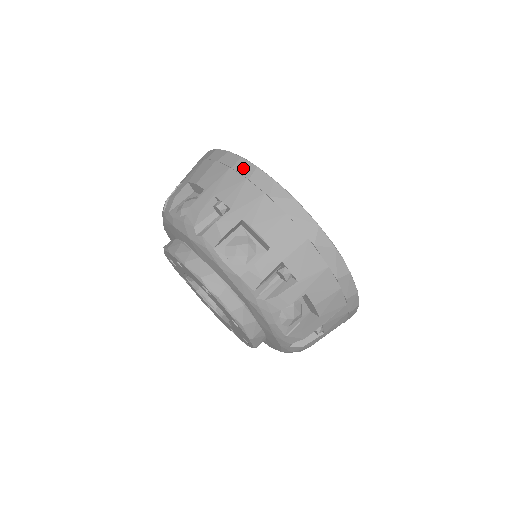
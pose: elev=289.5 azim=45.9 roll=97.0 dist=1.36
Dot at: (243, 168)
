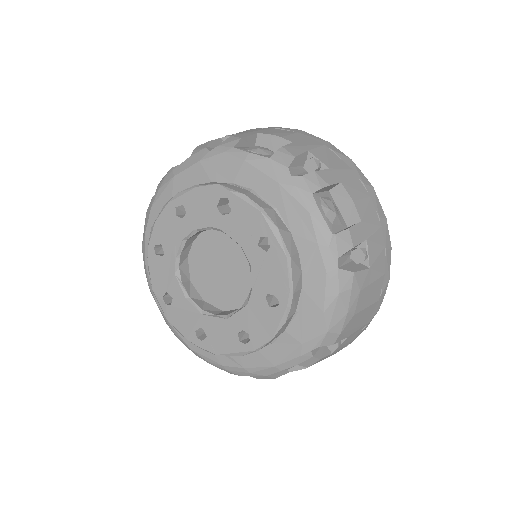
Dot at: occluded
